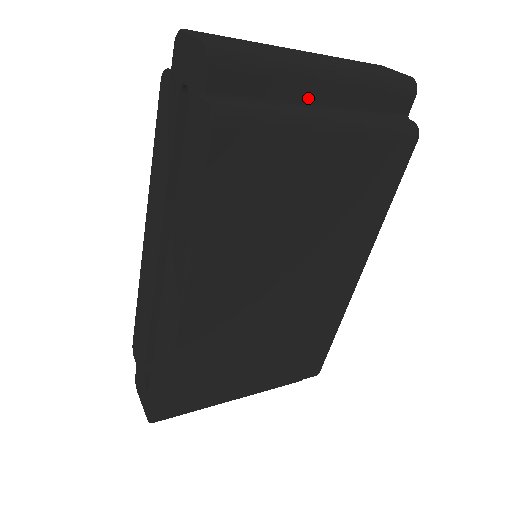
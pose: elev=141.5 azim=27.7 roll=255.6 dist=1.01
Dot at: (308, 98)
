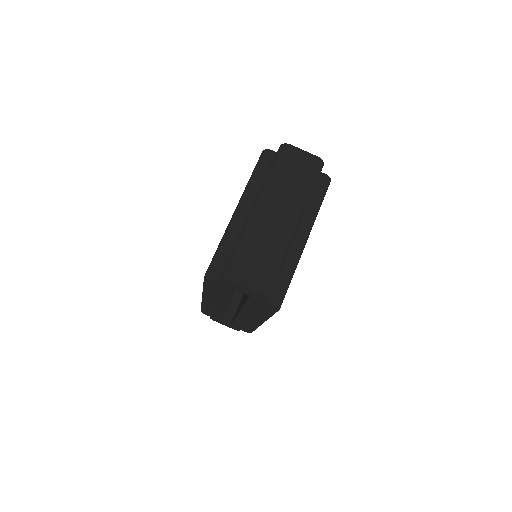
Dot at: occluded
